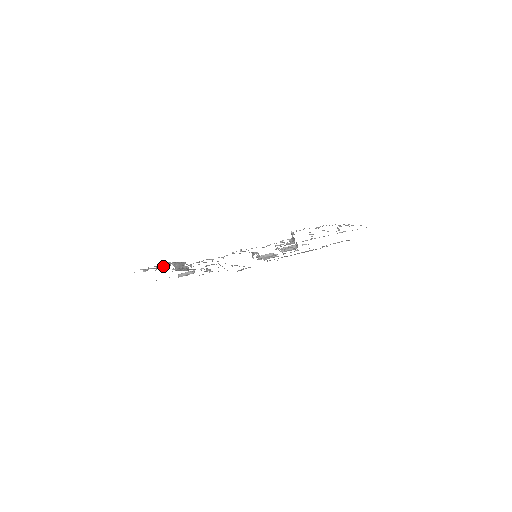
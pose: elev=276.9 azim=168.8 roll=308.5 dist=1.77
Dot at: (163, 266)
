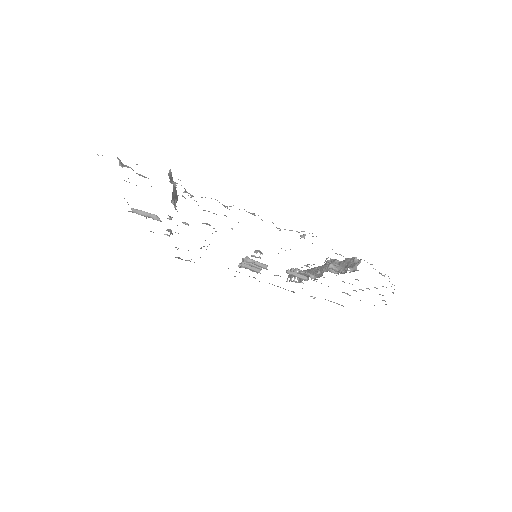
Dot at: (169, 177)
